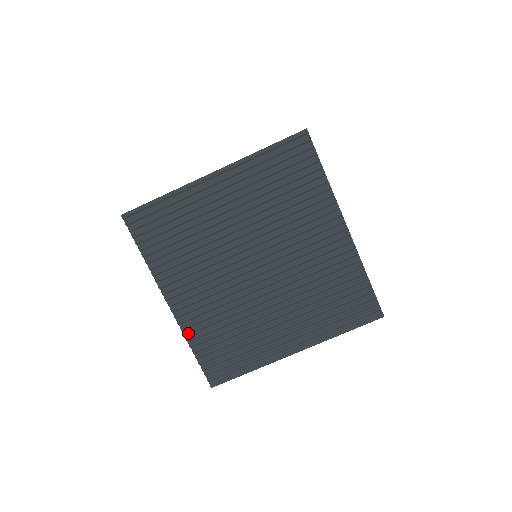
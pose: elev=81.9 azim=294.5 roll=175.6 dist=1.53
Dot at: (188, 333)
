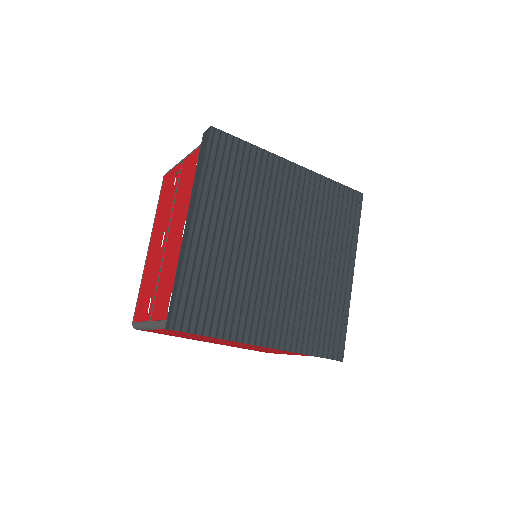
Dot at: (295, 347)
